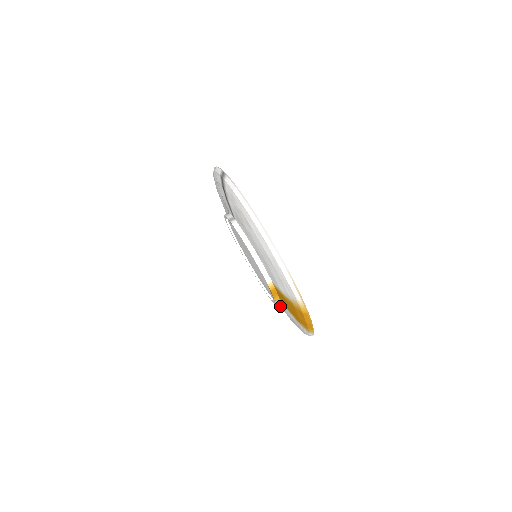
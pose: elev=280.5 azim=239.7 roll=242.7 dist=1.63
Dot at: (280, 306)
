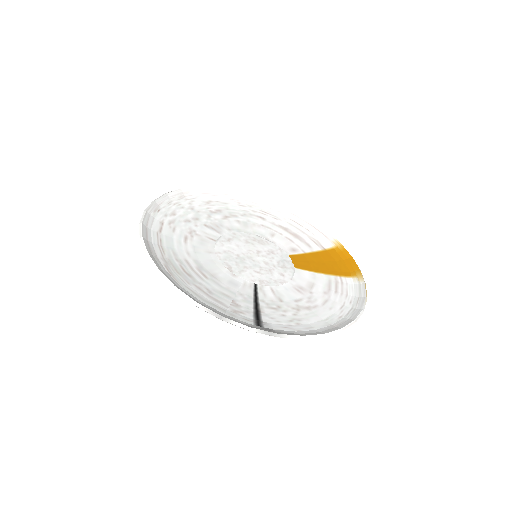
Dot at: (265, 221)
